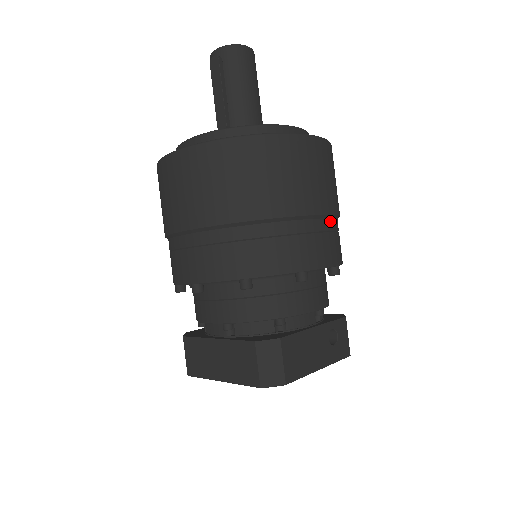
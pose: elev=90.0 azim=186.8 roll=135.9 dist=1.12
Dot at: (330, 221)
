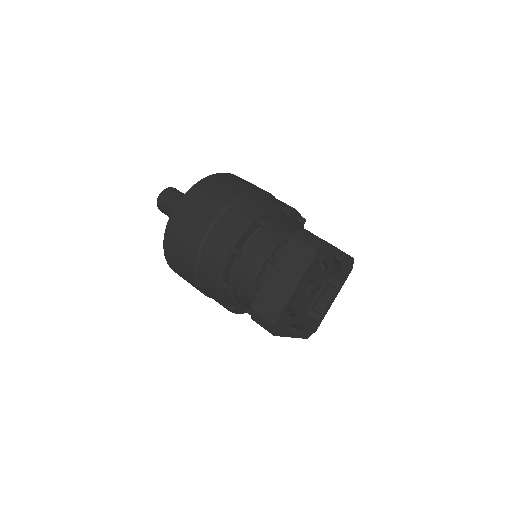
Dot at: occluded
